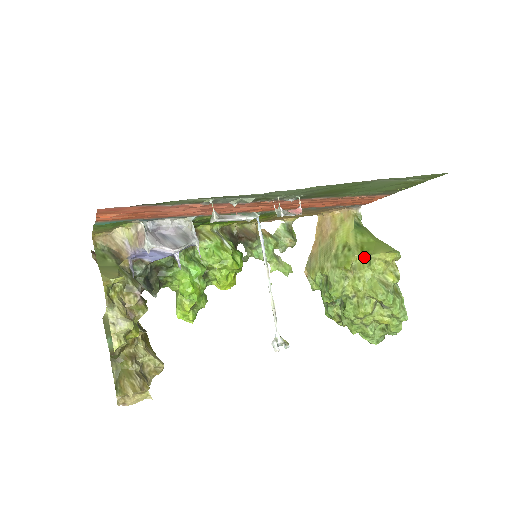
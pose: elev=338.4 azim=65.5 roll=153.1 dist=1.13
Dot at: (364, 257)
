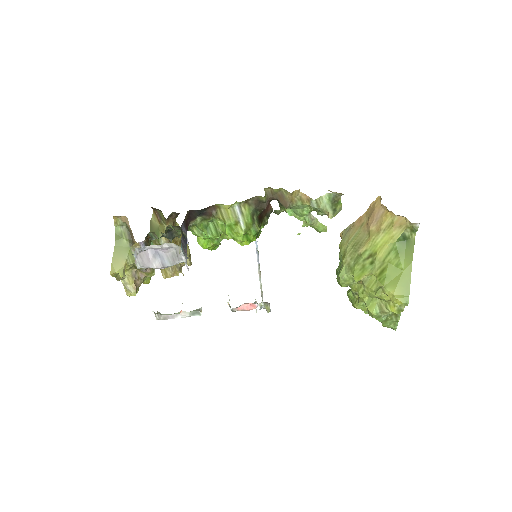
Dot at: (379, 280)
